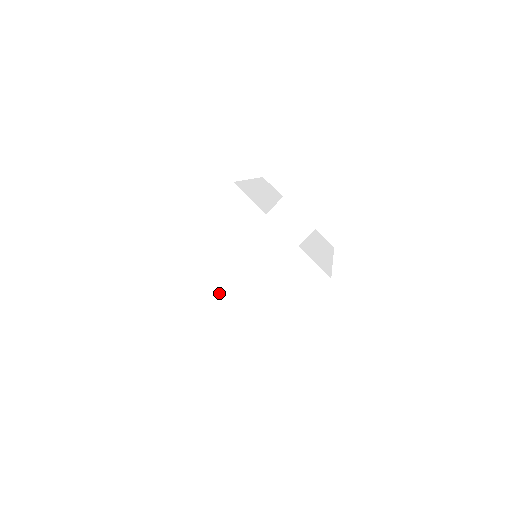
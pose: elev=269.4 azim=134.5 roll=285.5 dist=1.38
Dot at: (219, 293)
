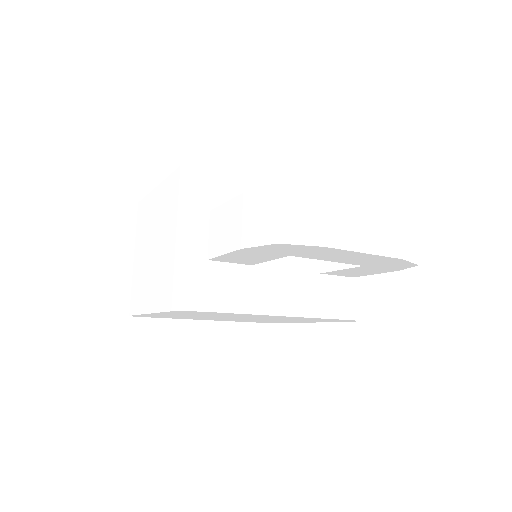
Dot at: (155, 246)
